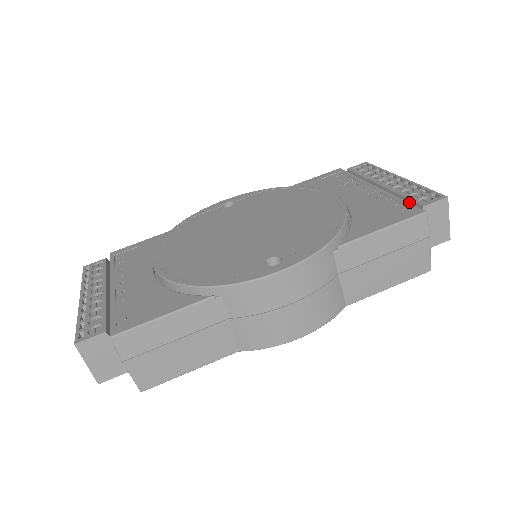
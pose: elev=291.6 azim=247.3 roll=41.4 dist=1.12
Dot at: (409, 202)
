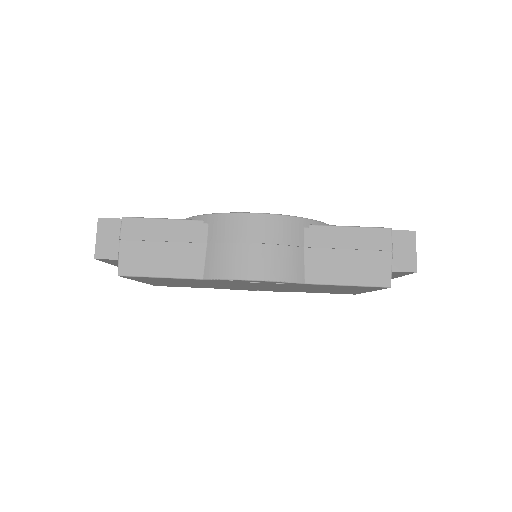
Dot at: occluded
